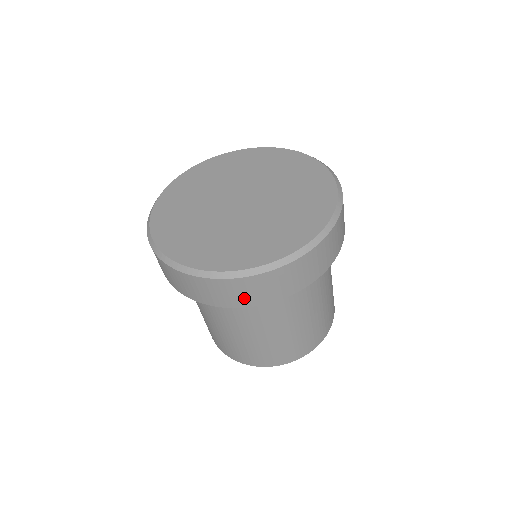
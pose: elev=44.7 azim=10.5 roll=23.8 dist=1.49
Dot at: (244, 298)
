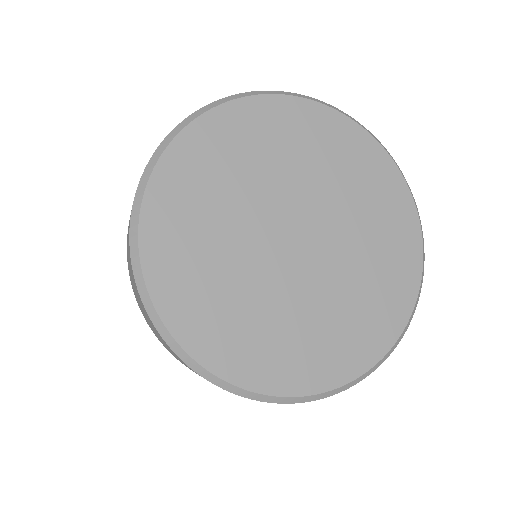
Dot at: occluded
